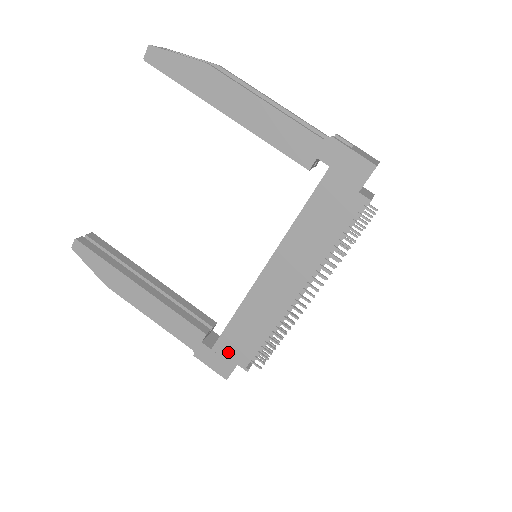
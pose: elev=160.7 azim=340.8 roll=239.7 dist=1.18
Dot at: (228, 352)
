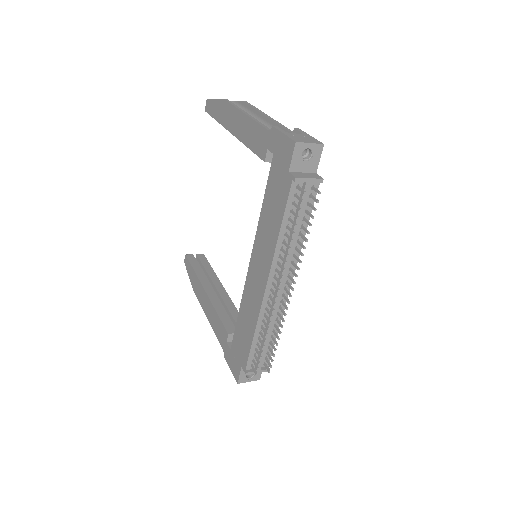
Dot at: (237, 352)
